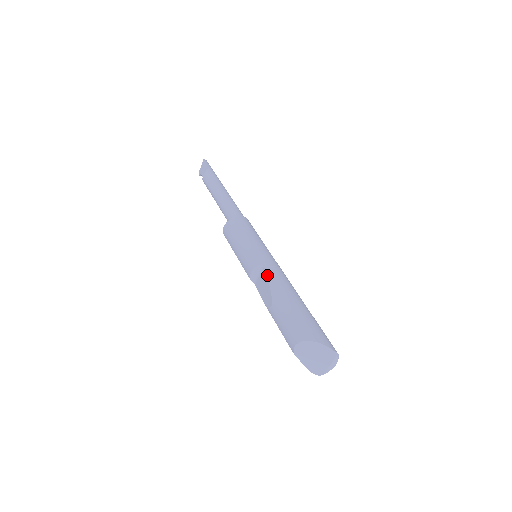
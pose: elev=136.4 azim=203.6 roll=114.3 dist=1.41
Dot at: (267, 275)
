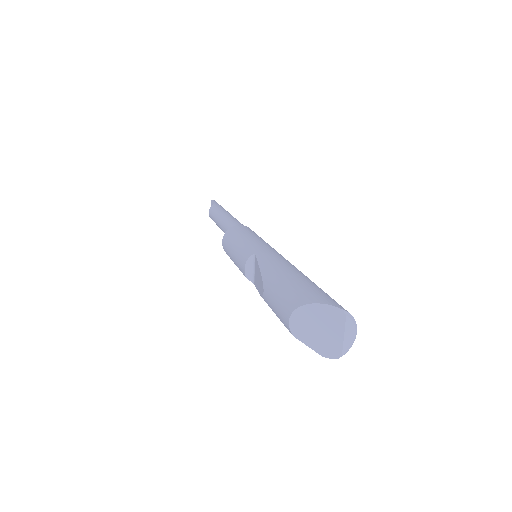
Dot at: (258, 261)
